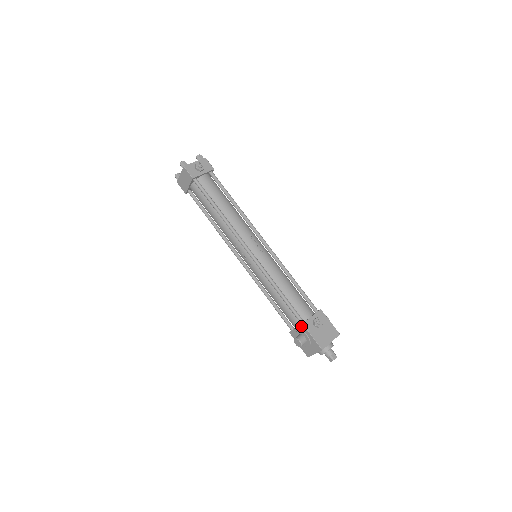
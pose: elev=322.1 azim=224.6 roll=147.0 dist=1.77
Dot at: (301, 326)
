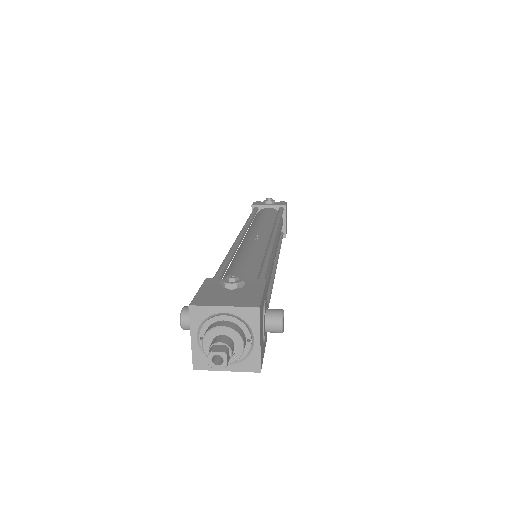
Dot at: occluded
